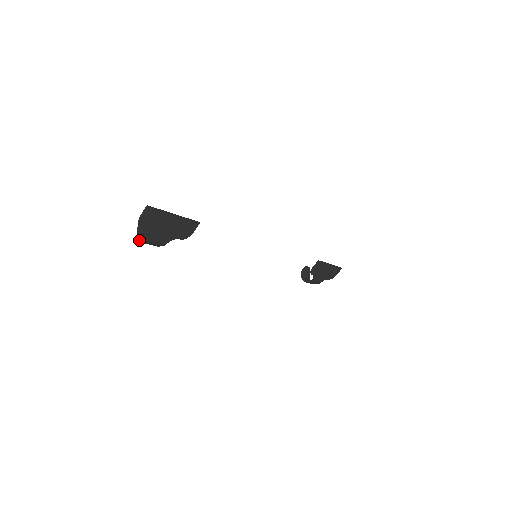
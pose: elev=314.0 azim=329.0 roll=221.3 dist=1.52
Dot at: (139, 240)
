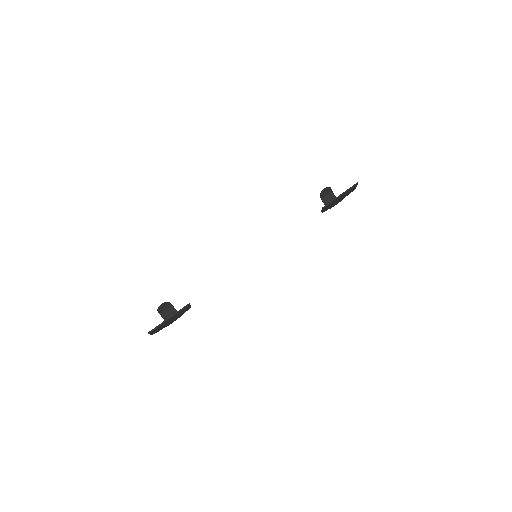
Dot at: occluded
